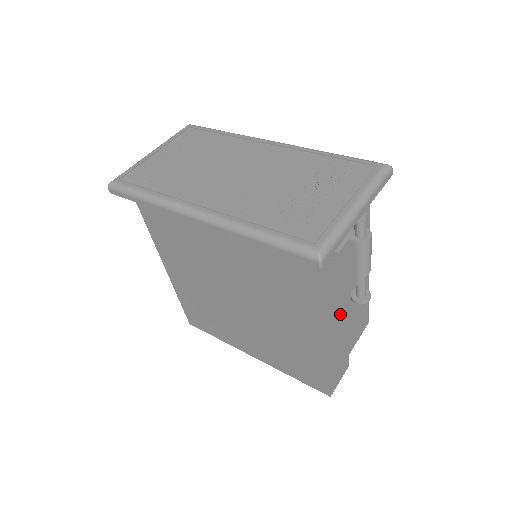
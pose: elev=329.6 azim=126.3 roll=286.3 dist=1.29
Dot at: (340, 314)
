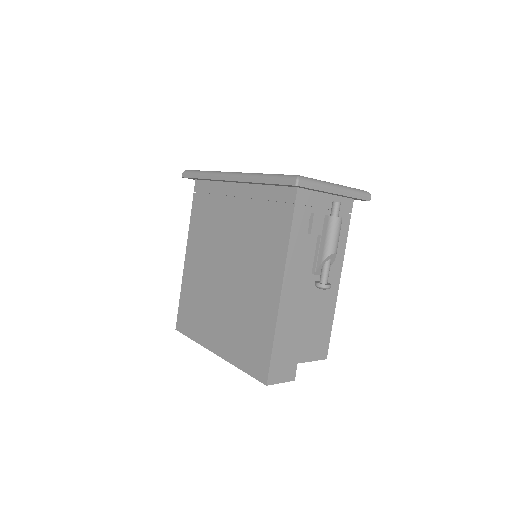
Dot at: (301, 291)
